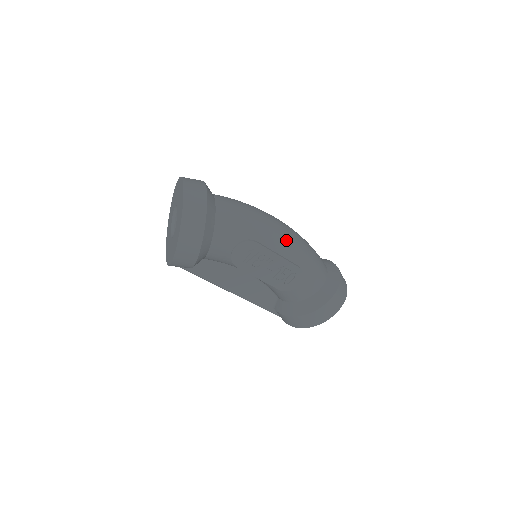
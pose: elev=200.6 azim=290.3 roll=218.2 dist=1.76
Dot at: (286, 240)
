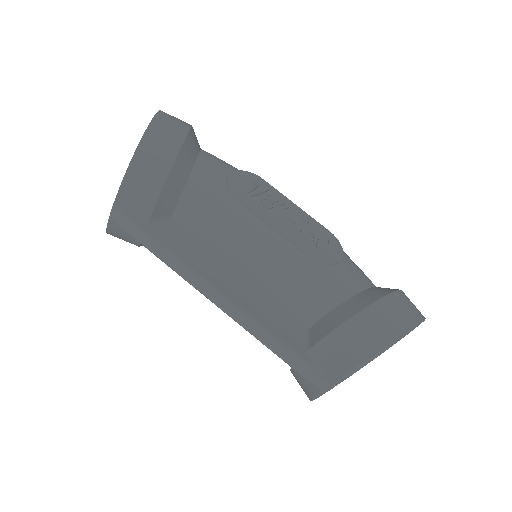
Dot at: occluded
